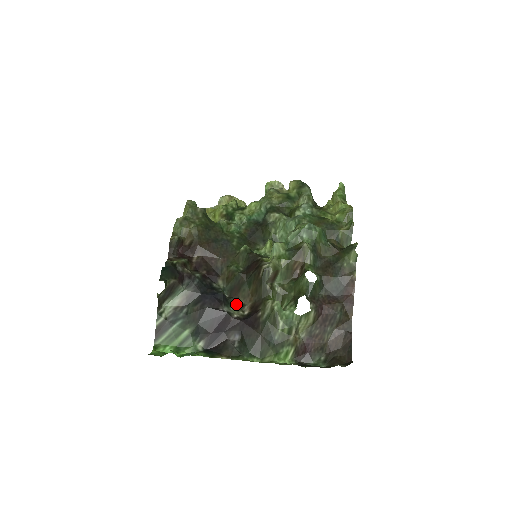
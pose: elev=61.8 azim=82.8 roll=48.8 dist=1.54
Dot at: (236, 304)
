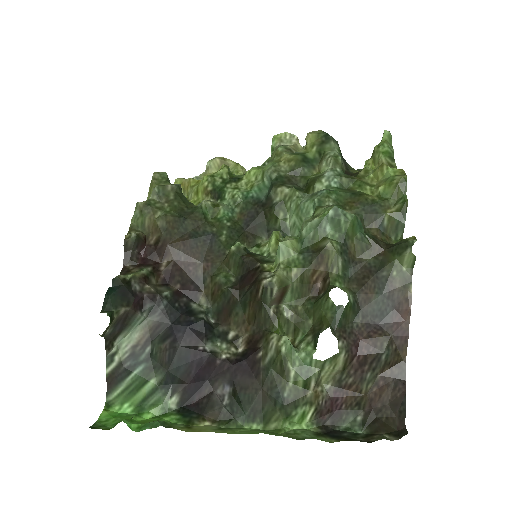
Dot at: (226, 335)
